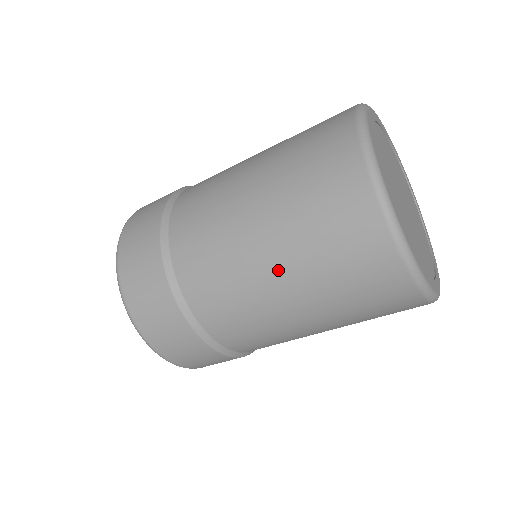
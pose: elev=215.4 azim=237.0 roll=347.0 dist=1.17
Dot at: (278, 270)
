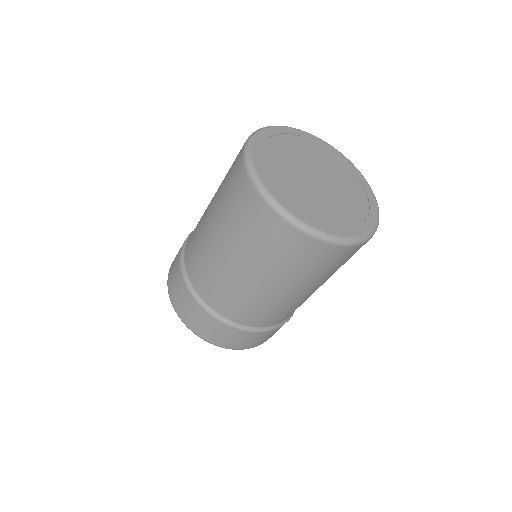
Dot at: (289, 290)
